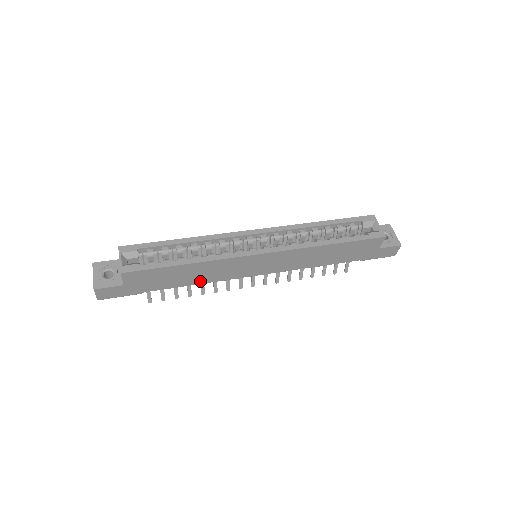
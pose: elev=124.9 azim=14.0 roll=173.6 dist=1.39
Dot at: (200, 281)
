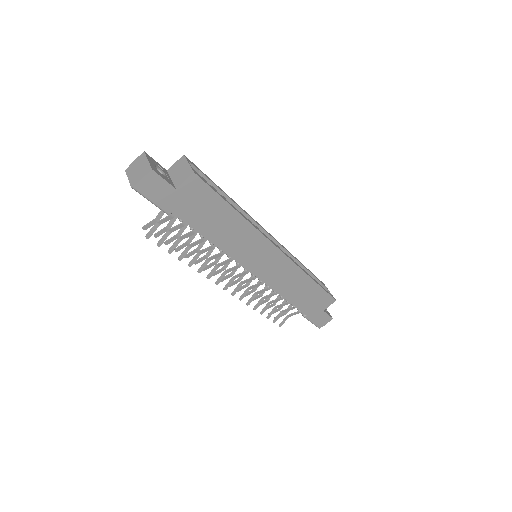
Dot at: (219, 242)
